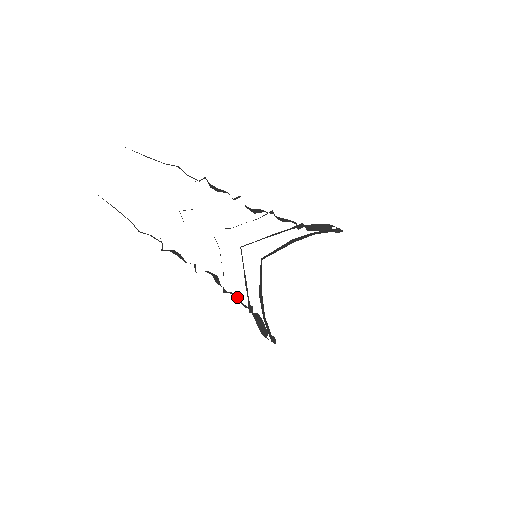
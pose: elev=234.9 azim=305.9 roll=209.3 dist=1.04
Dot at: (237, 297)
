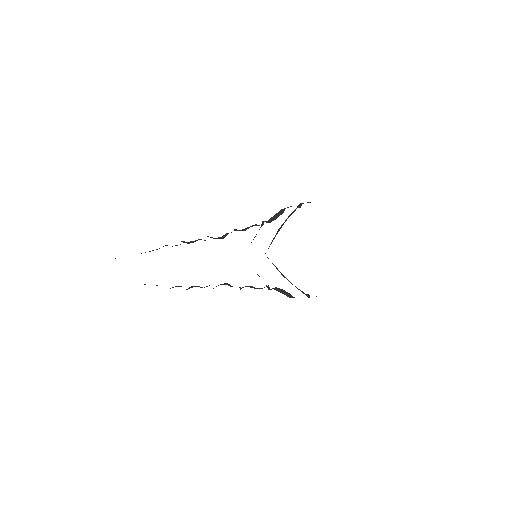
Dot at: (251, 287)
